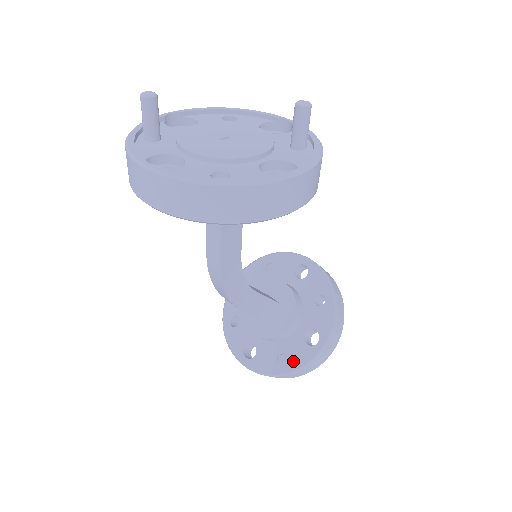
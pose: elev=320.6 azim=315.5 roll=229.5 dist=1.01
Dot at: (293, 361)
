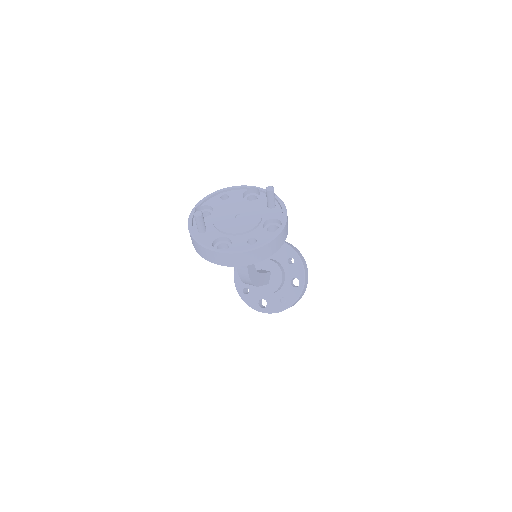
Dot at: (290, 299)
